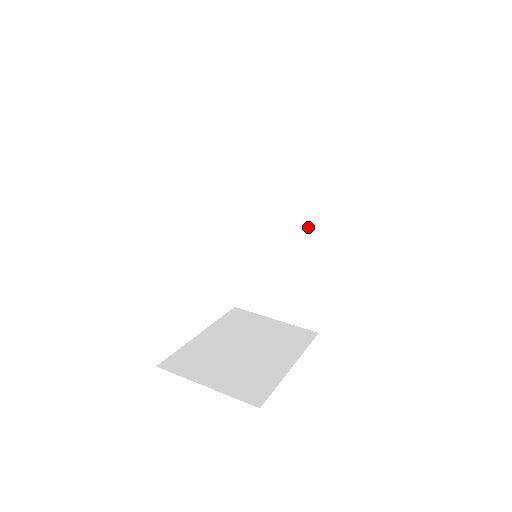
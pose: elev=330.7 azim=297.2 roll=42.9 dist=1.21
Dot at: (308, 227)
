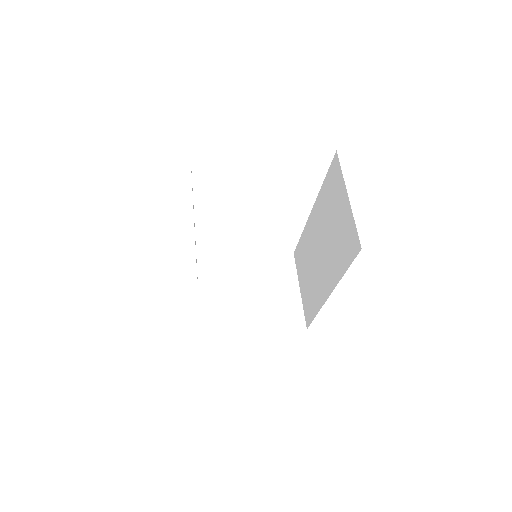
Dot at: (328, 265)
